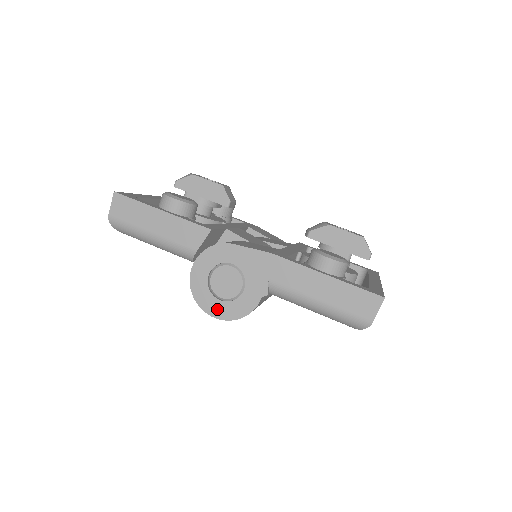
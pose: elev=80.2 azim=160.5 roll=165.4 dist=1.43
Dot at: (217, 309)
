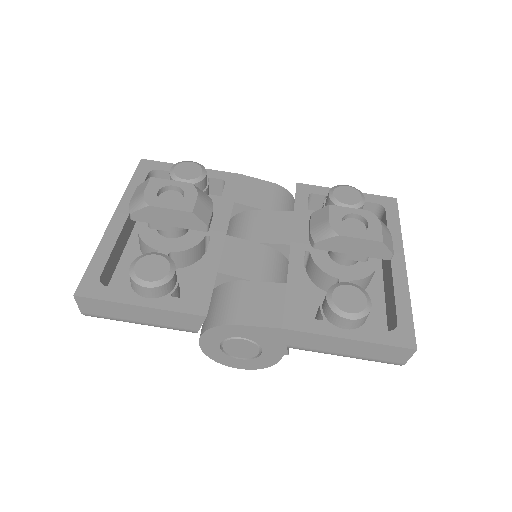
Dot at: (239, 364)
